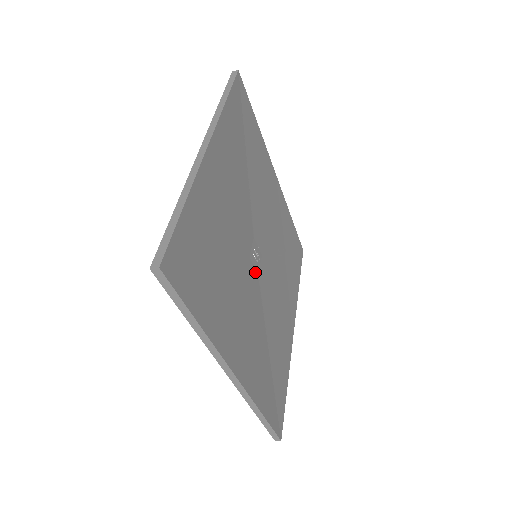
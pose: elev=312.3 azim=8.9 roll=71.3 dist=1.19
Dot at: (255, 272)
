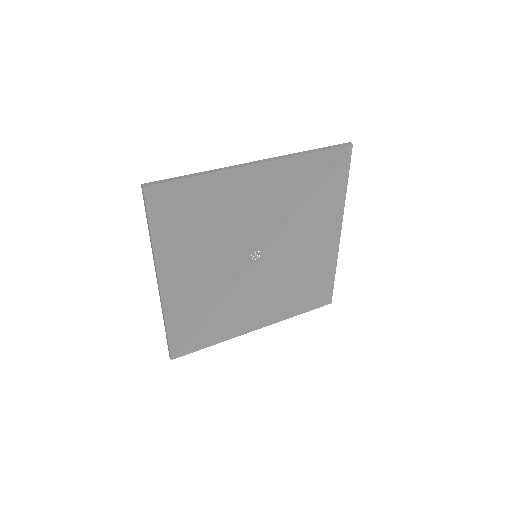
Dot at: (245, 263)
